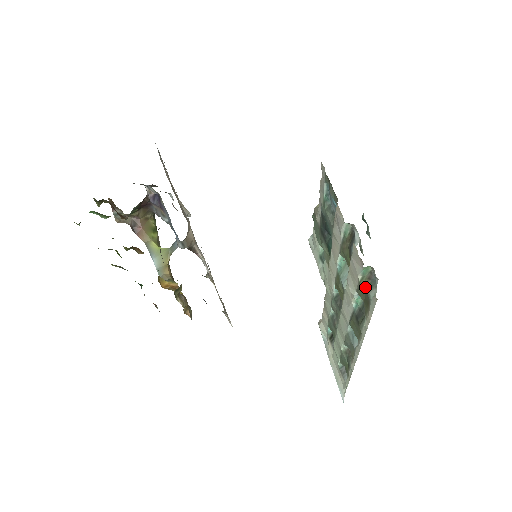
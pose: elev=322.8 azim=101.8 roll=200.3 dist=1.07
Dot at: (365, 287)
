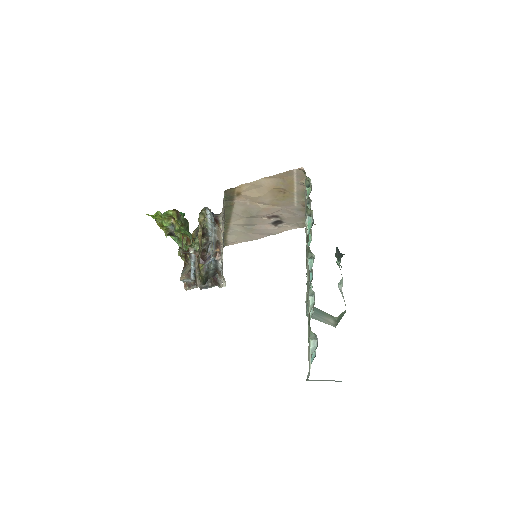
Dot at: occluded
